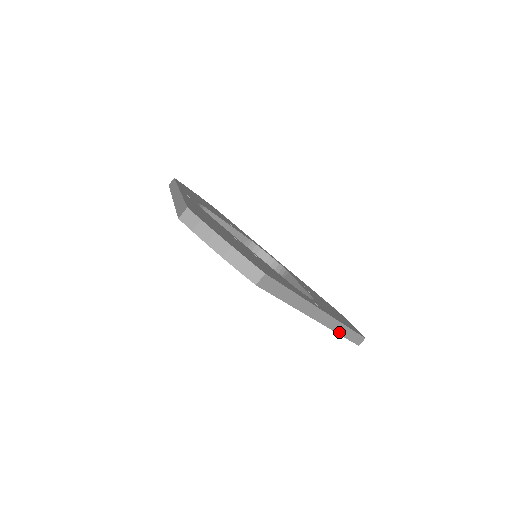
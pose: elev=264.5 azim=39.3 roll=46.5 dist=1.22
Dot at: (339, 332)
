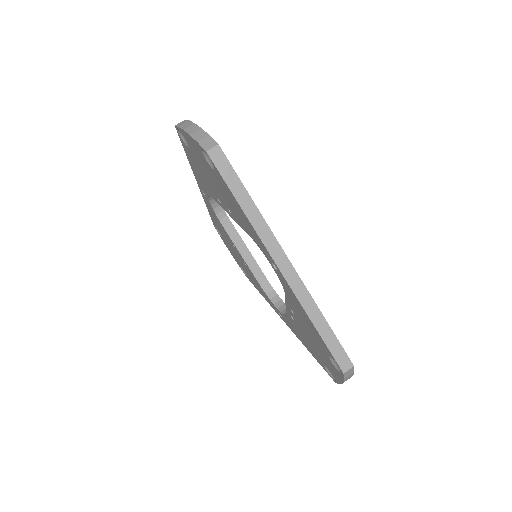
Dot at: (310, 316)
